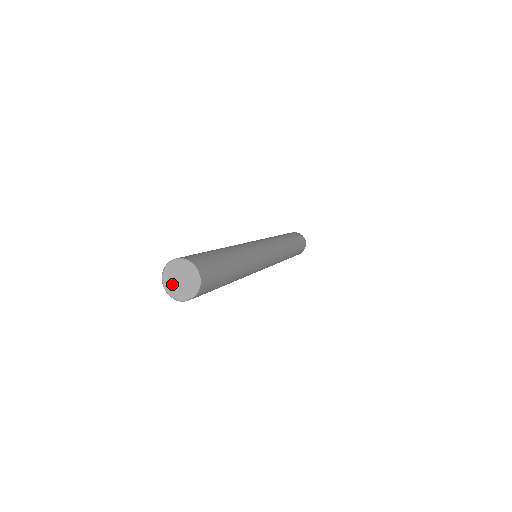
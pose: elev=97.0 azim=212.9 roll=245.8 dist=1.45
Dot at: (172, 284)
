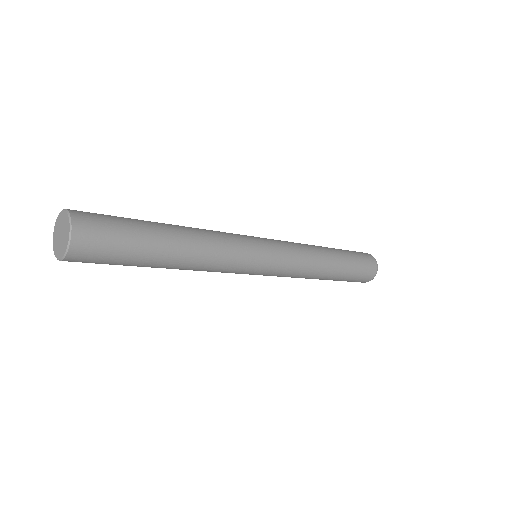
Dot at: (58, 246)
